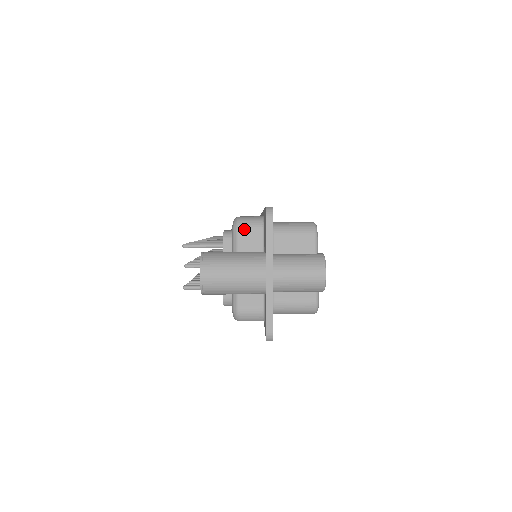
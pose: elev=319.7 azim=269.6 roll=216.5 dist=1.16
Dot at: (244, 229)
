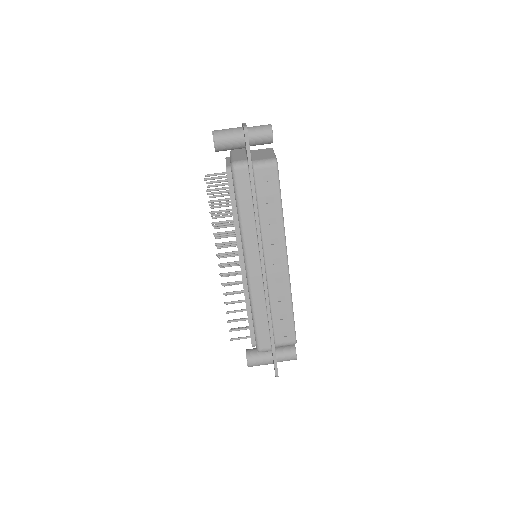
Dot at: occluded
